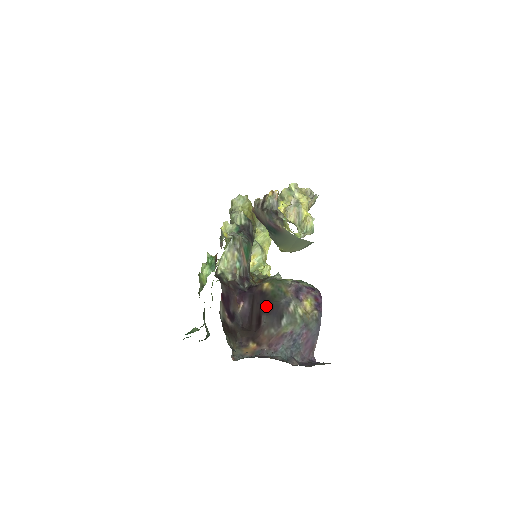
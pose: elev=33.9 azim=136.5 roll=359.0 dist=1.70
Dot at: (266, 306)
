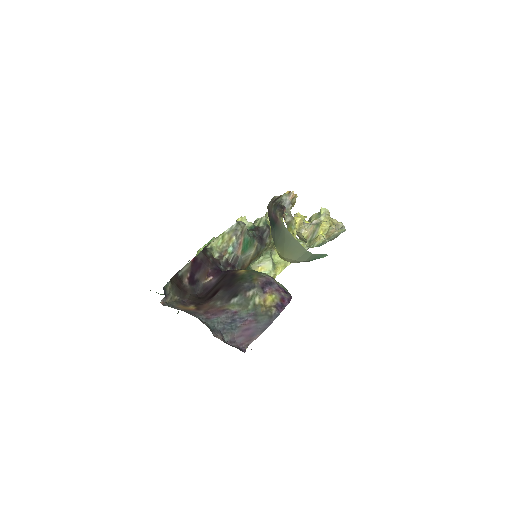
Dot at: (229, 284)
